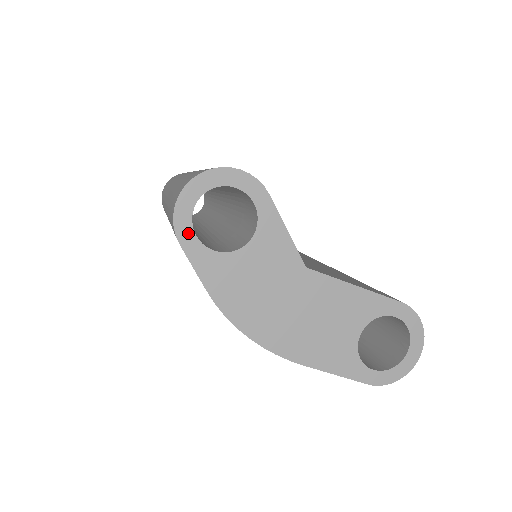
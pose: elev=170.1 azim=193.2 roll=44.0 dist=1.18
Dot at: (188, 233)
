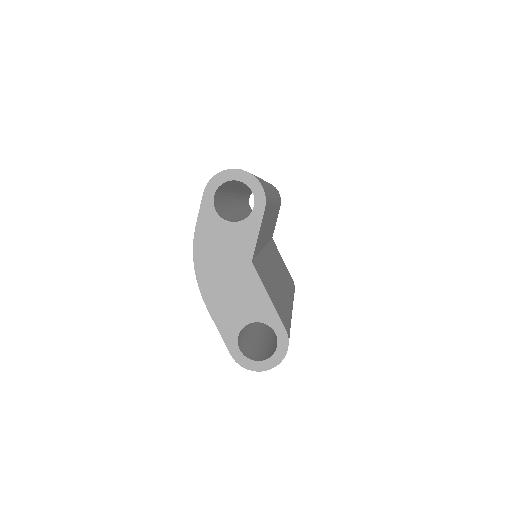
Dot at: (212, 191)
